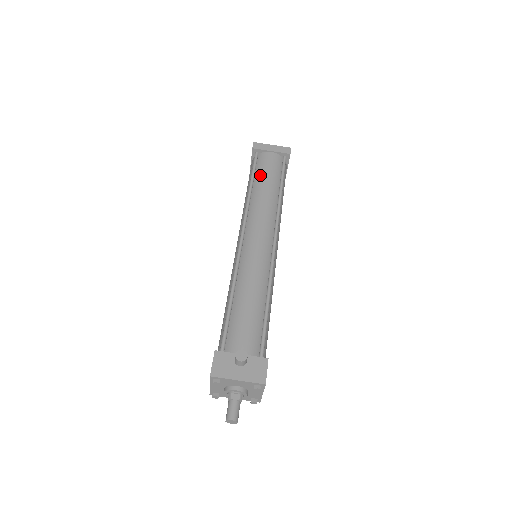
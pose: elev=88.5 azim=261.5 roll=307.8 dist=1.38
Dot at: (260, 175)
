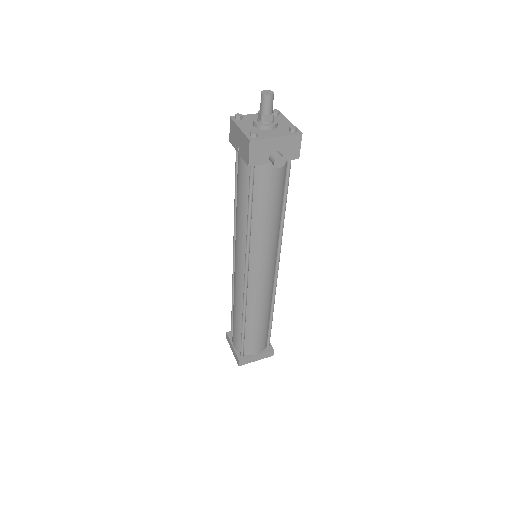
Dot at: occluded
